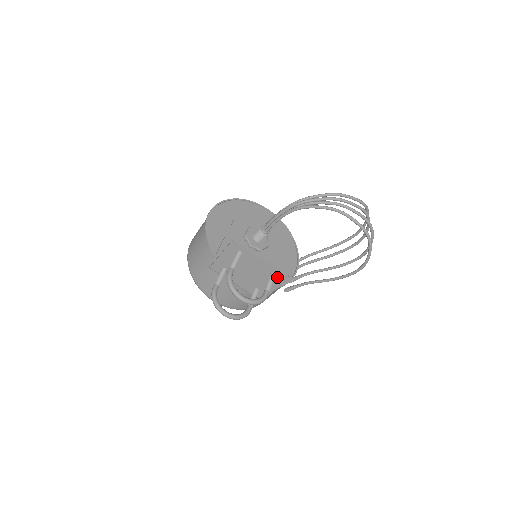
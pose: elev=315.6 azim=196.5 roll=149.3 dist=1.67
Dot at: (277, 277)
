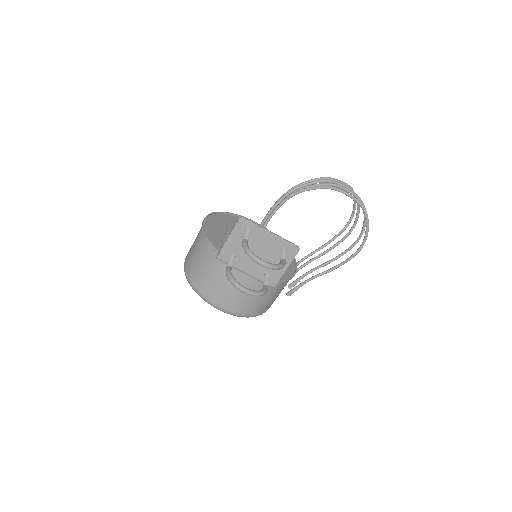
Dot at: (288, 252)
